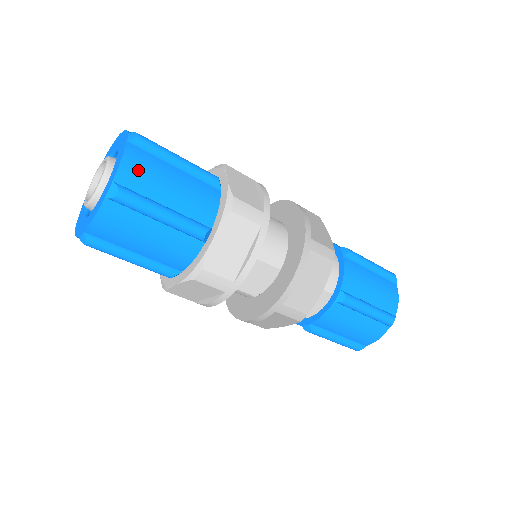
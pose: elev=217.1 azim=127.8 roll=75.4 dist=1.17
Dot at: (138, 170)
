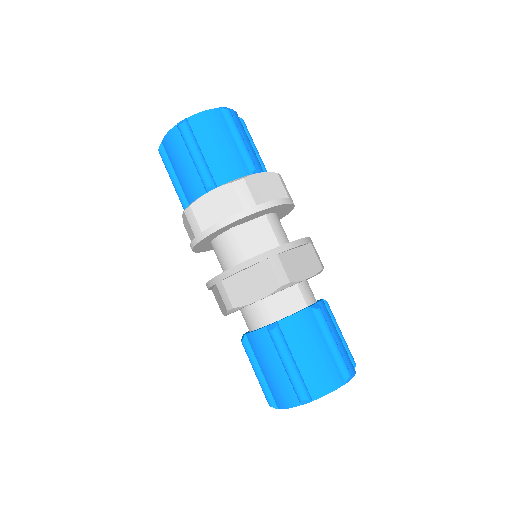
Dot at: (239, 121)
